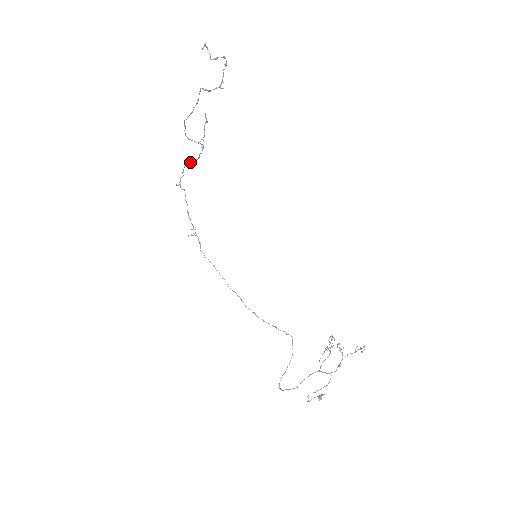
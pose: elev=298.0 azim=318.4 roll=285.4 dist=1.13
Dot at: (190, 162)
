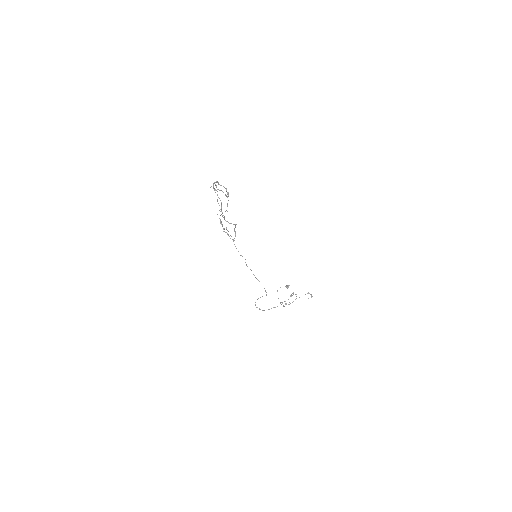
Dot at: (221, 185)
